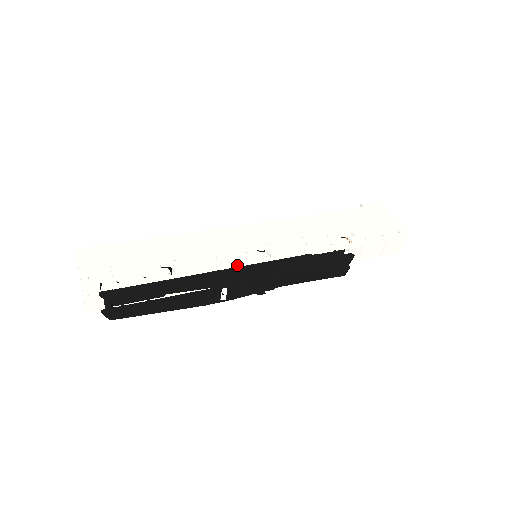
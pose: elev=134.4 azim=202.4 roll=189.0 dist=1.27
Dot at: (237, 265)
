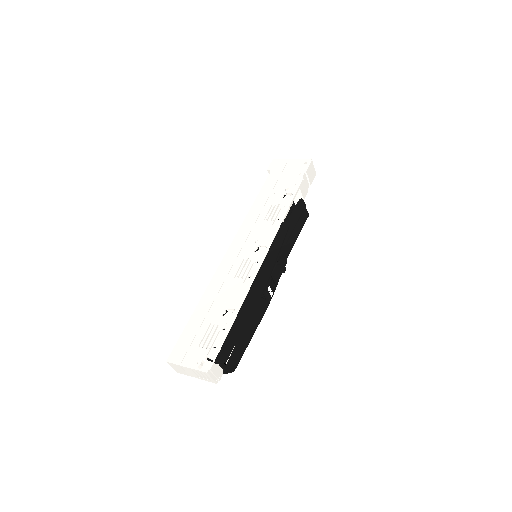
Dot at: (257, 270)
